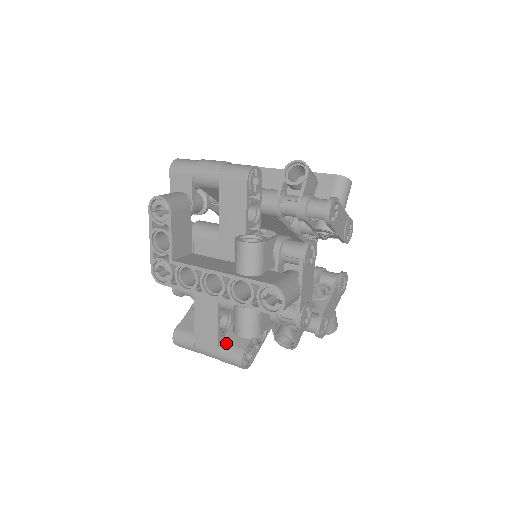
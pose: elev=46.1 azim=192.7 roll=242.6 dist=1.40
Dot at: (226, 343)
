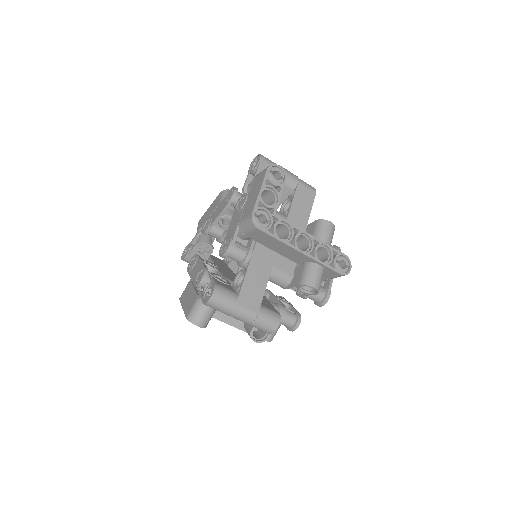
Dot at: (264, 305)
